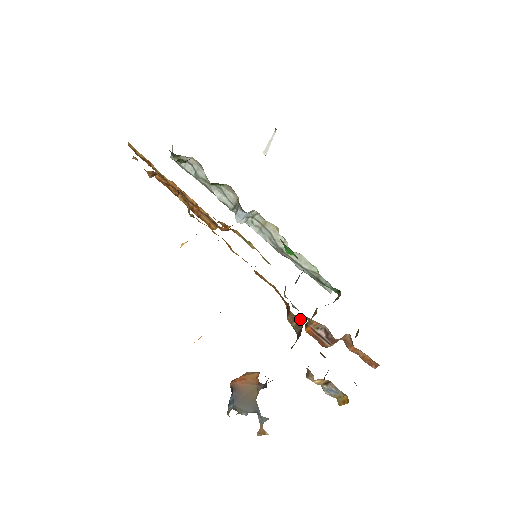
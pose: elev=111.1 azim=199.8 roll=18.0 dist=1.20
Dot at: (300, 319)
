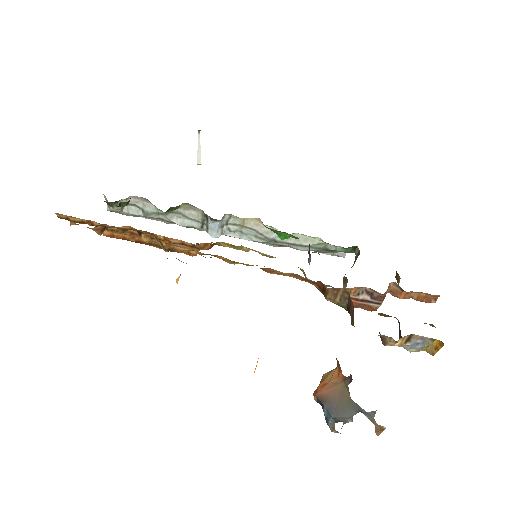
Dot at: (342, 290)
